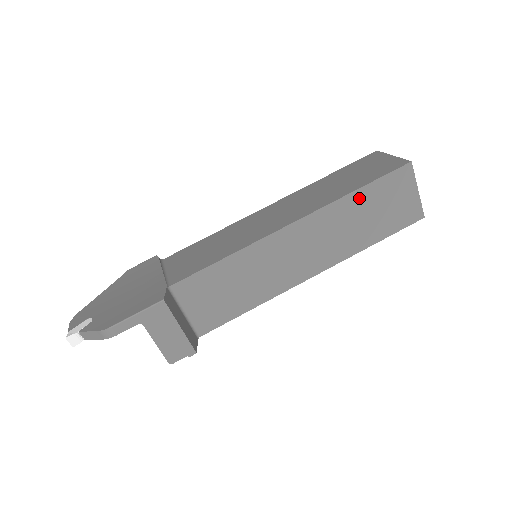
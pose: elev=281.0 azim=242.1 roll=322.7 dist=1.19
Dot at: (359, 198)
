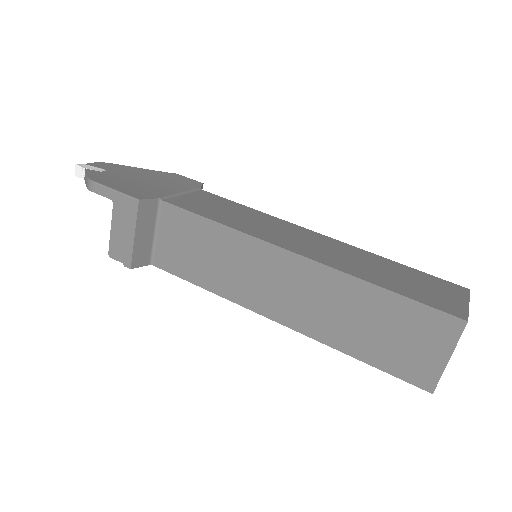
Dot at: (377, 298)
